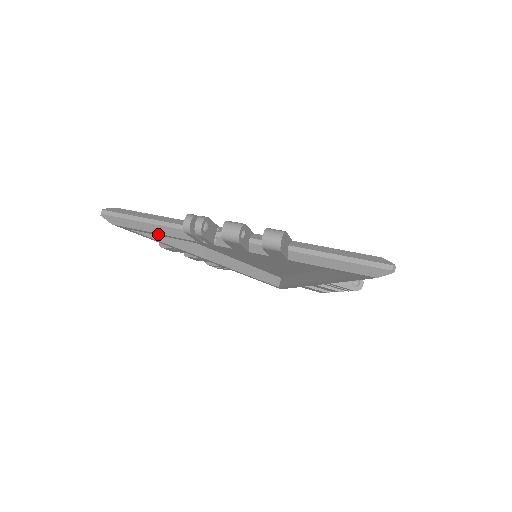
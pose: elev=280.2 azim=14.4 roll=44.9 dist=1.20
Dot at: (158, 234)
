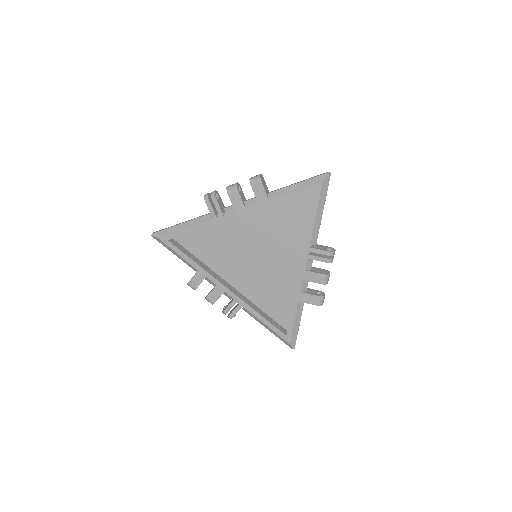
Dot at: (188, 230)
